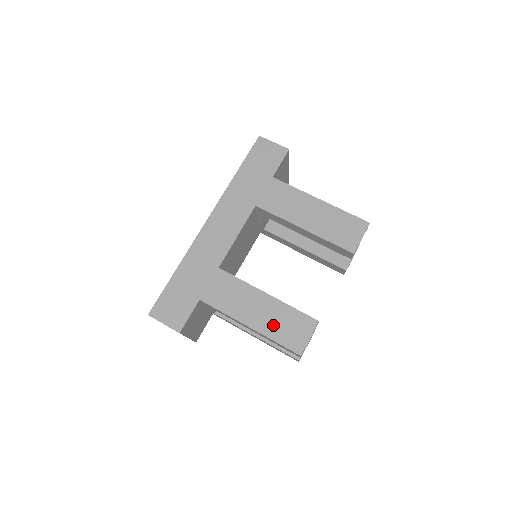
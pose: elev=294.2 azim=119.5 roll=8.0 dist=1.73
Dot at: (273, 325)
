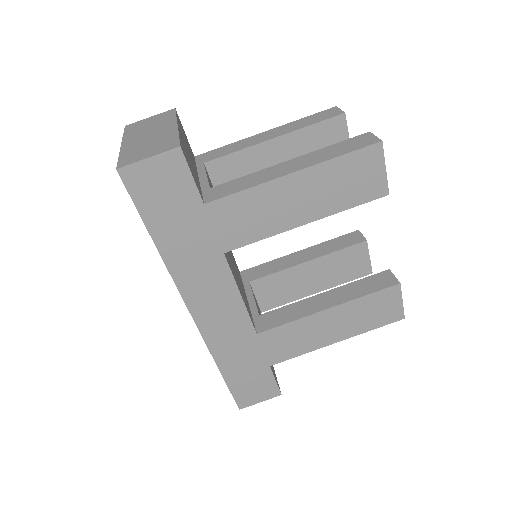
Dot at: (358, 323)
